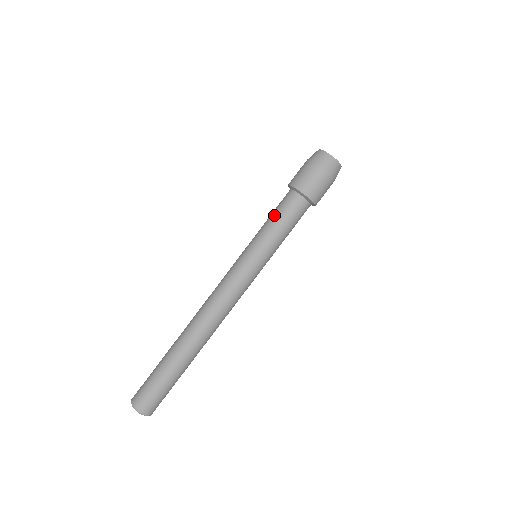
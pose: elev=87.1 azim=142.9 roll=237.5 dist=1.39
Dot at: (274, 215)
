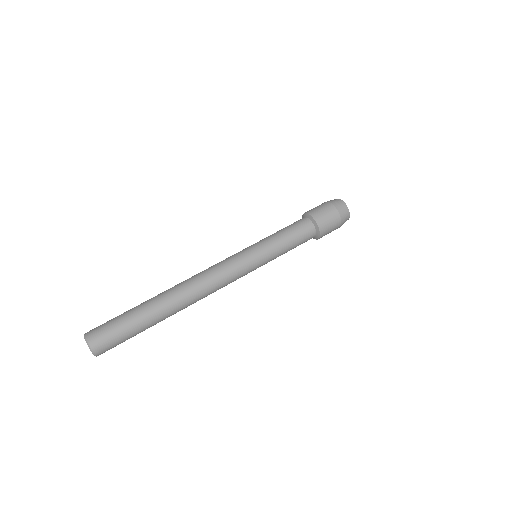
Dot at: occluded
